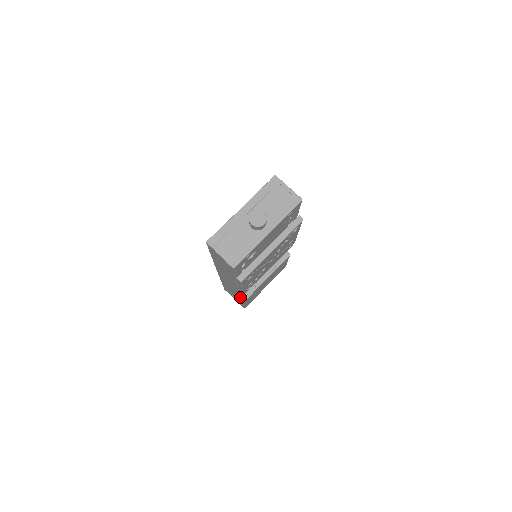
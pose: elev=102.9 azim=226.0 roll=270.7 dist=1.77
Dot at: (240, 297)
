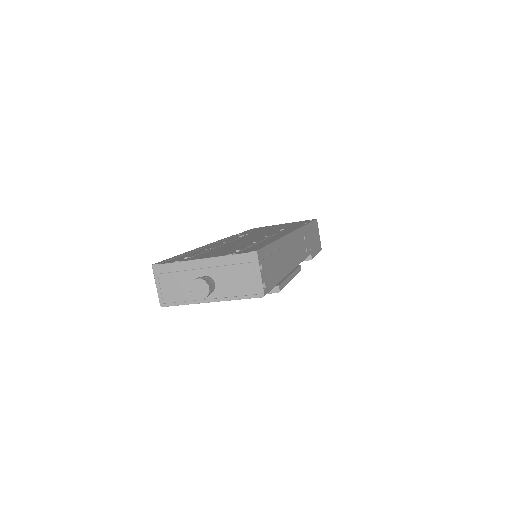
Dot at: occluded
